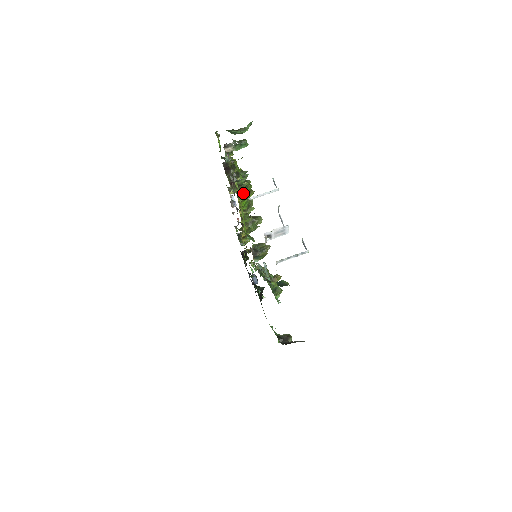
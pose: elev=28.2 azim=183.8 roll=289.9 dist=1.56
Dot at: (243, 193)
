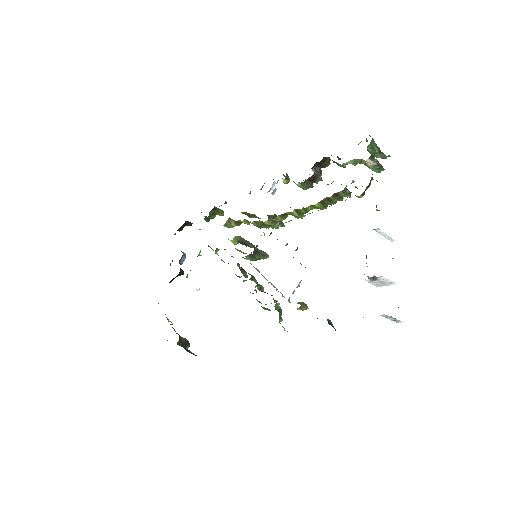
Dot at: (328, 203)
